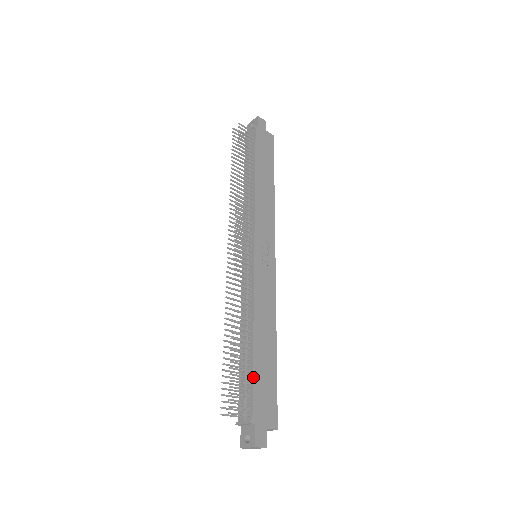
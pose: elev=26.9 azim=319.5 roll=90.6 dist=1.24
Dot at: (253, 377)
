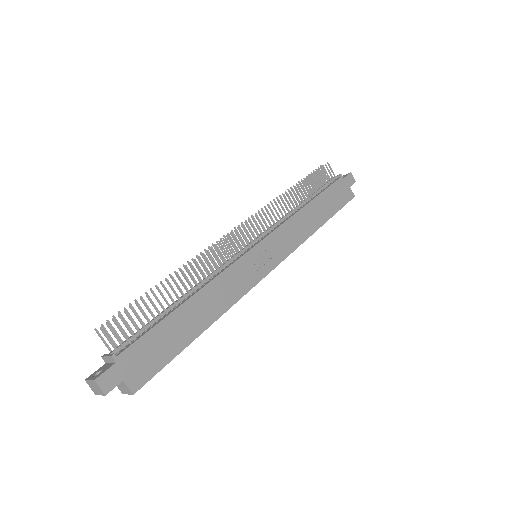
Dot at: (155, 326)
